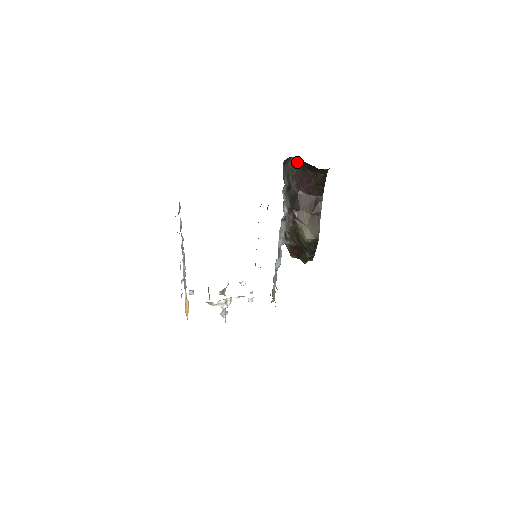
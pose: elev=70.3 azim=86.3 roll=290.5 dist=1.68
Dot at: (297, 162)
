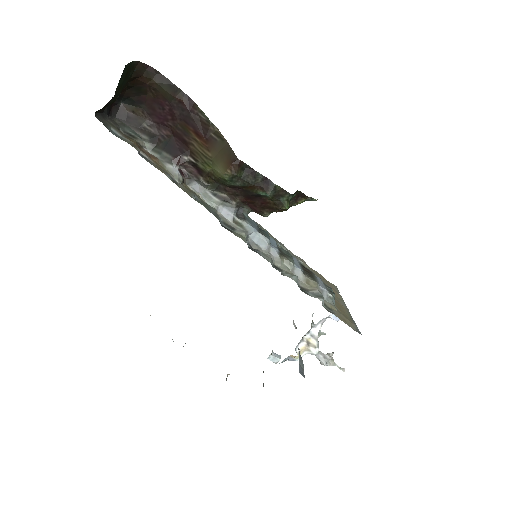
Dot at: (129, 102)
